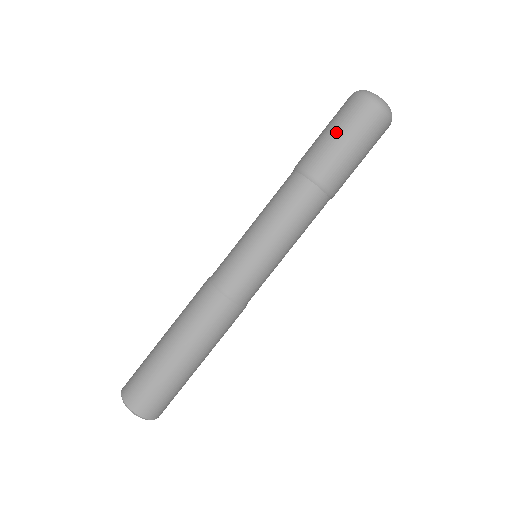
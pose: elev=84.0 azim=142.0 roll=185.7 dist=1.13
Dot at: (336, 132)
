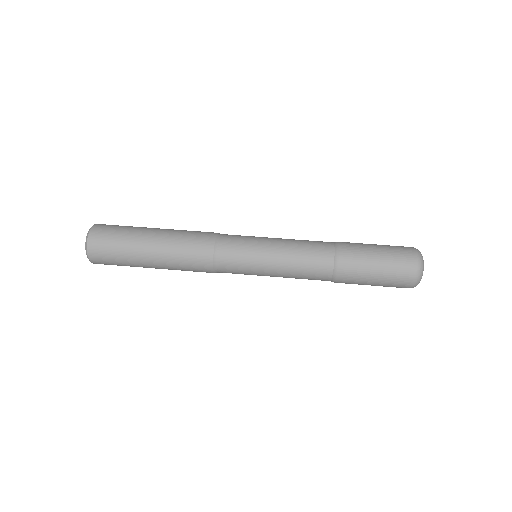
Dot at: occluded
